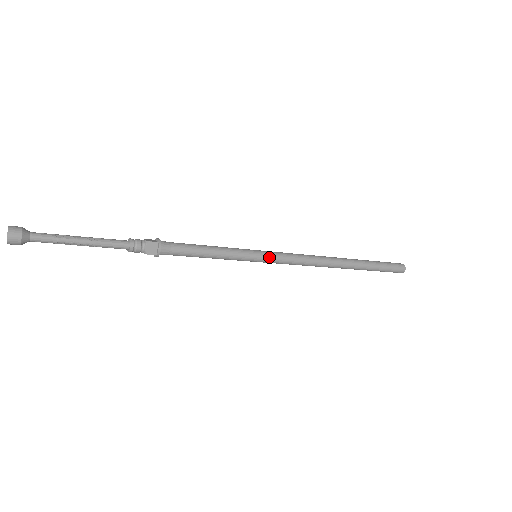
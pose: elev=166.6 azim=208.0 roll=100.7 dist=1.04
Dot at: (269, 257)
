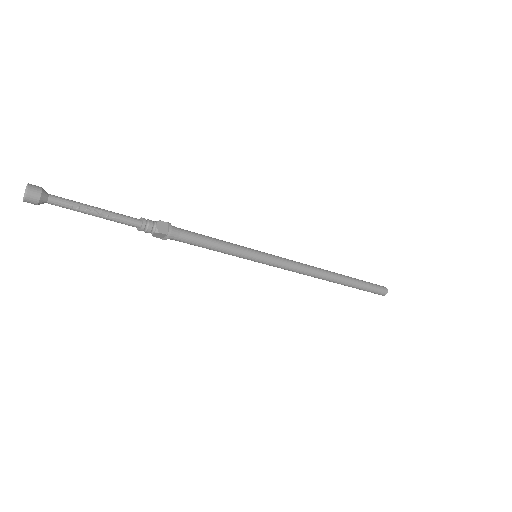
Dot at: (266, 263)
